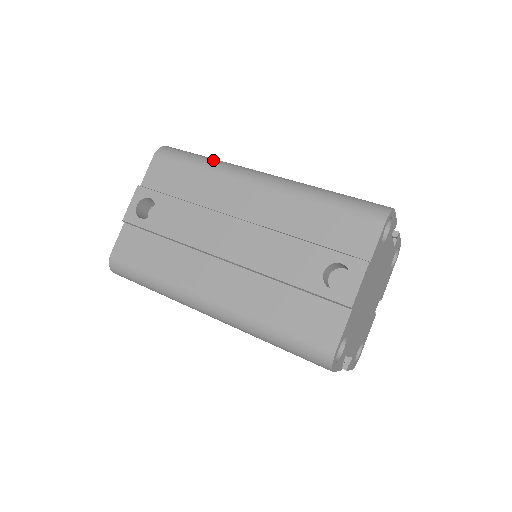
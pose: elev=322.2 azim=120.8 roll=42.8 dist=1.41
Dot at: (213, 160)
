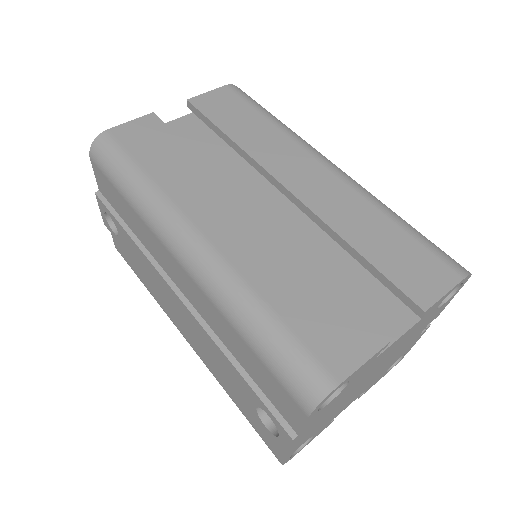
Dot at: (139, 191)
